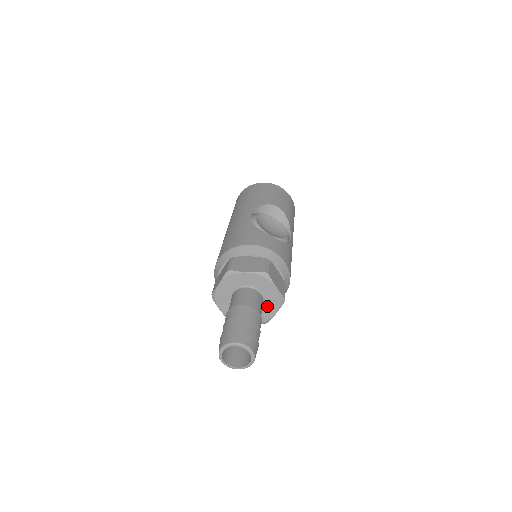
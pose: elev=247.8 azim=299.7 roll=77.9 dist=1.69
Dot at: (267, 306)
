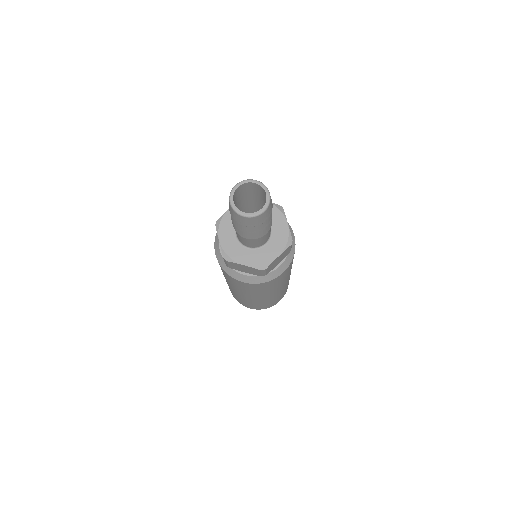
Dot at: (272, 244)
